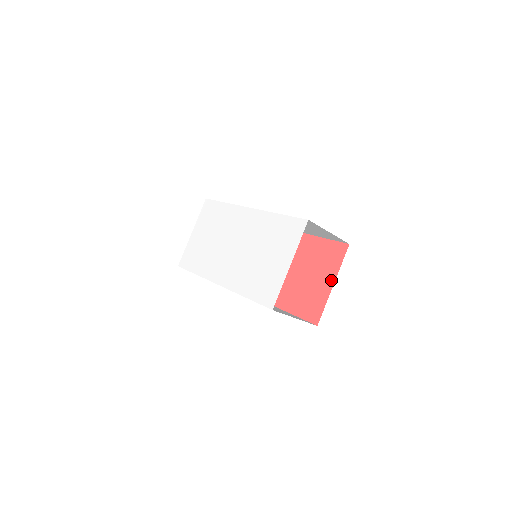
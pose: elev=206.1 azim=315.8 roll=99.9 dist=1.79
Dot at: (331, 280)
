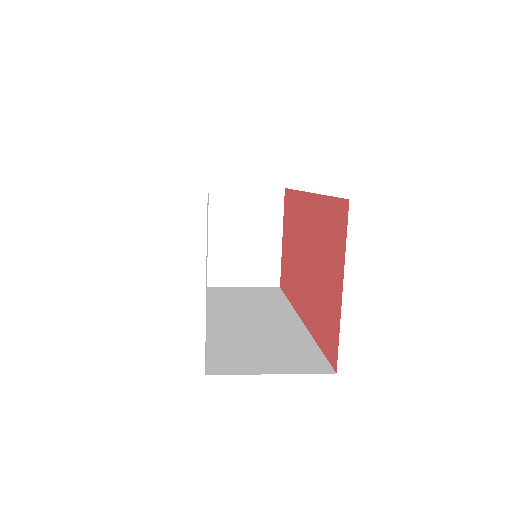
Dot at: (339, 280)
